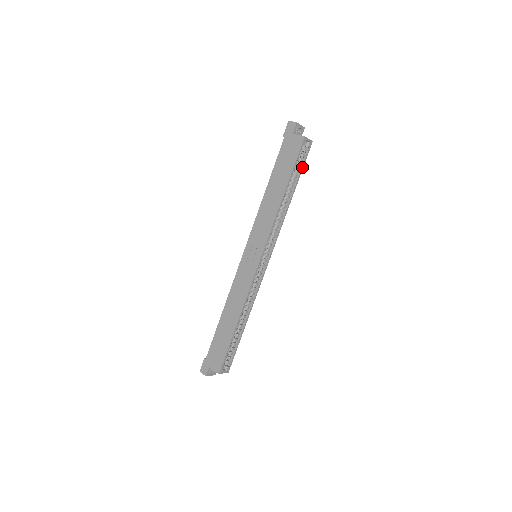
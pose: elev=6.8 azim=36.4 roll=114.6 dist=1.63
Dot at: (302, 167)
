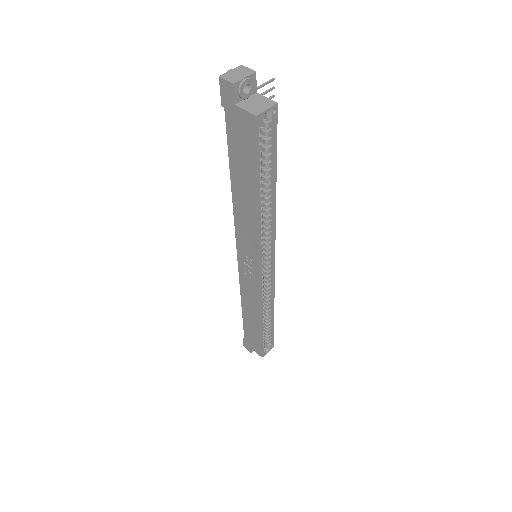
Dot at: (274, 149)
